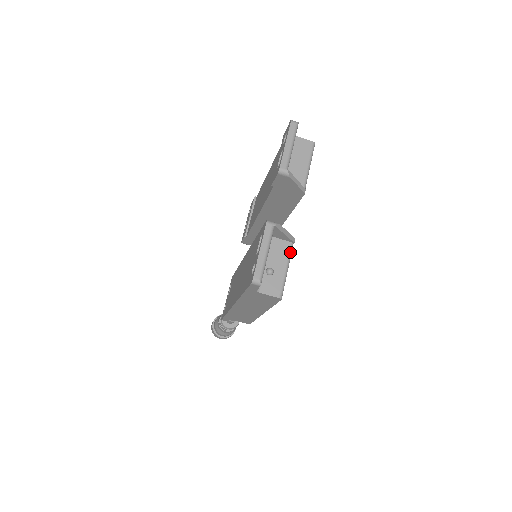
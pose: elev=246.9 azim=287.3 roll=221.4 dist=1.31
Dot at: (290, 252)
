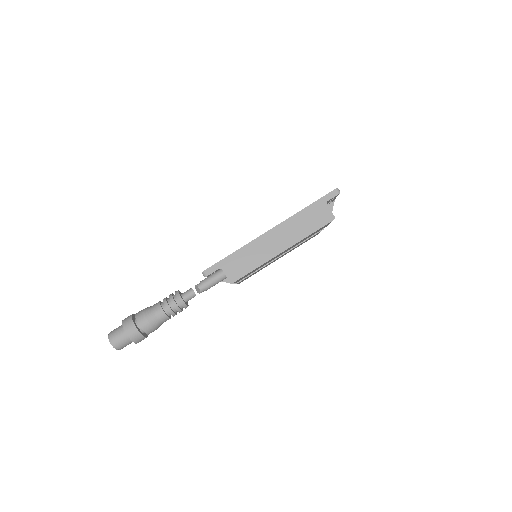
Dot at: occluded
